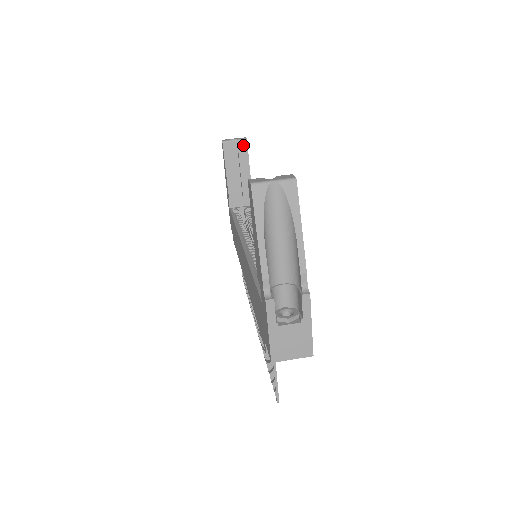
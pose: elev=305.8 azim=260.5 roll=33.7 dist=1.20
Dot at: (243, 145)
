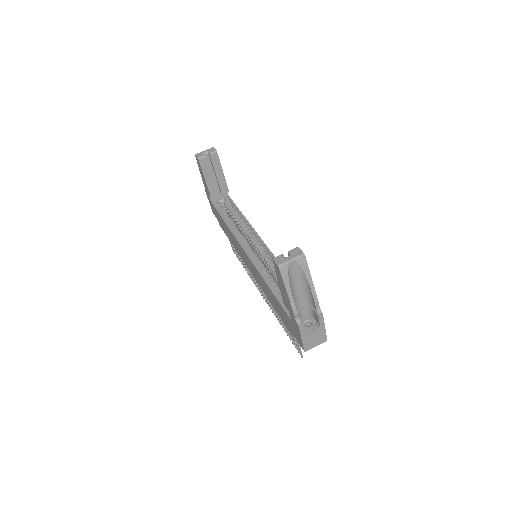
Dot at: (215, 156)
